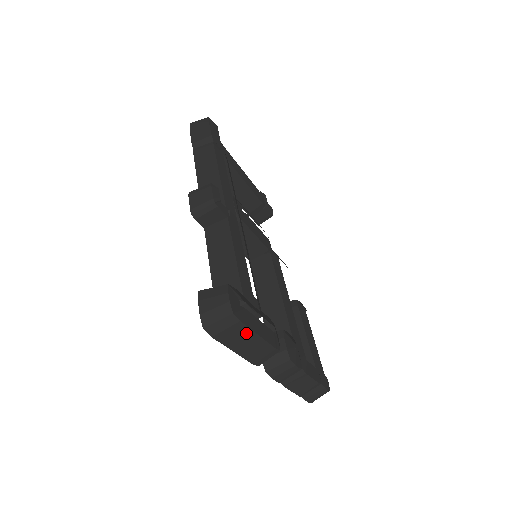
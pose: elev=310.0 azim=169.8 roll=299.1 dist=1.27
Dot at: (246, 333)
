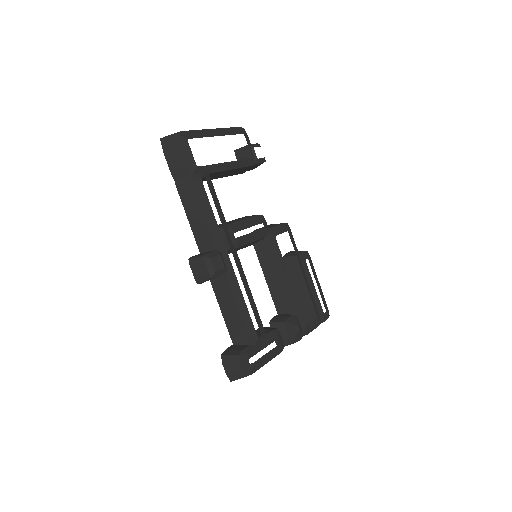
Dot at: (258, 368)
